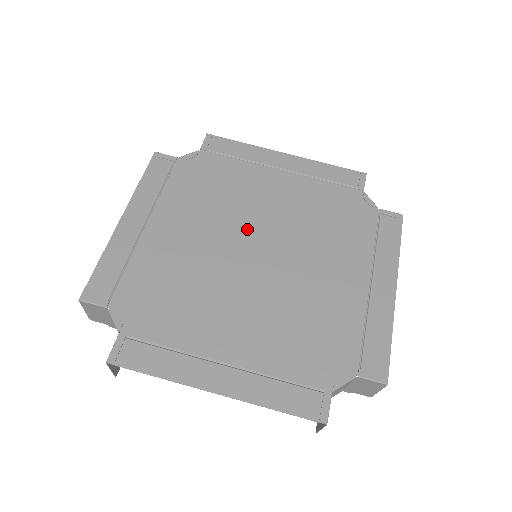
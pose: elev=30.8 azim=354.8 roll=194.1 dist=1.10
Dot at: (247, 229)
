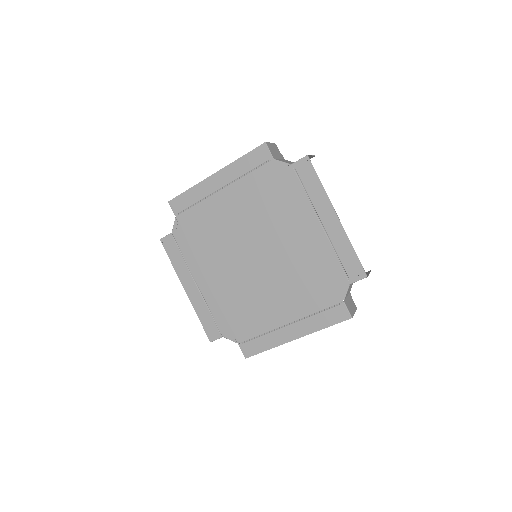
Dot at: (264, 240)
